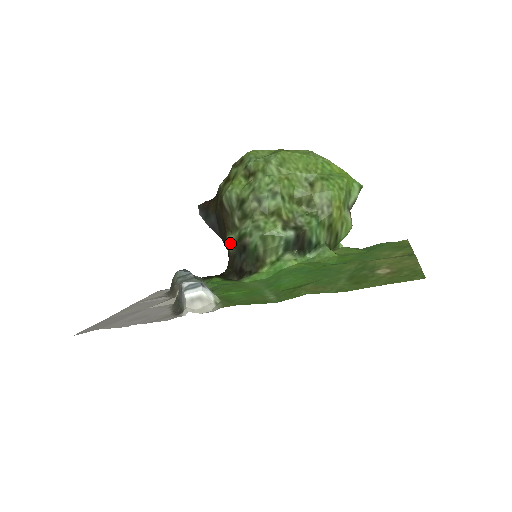
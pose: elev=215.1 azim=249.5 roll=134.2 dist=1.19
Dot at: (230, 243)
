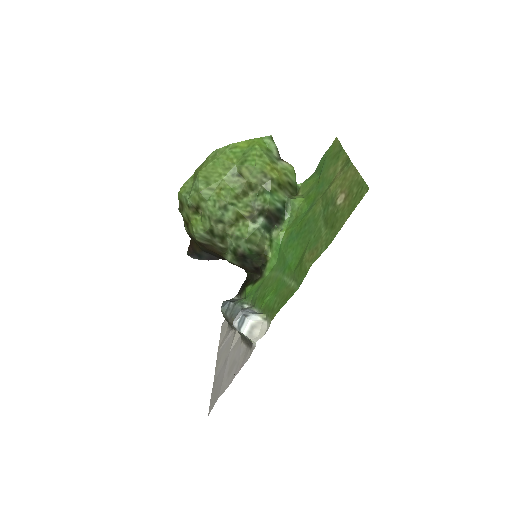
Dot at: (232, 261)
